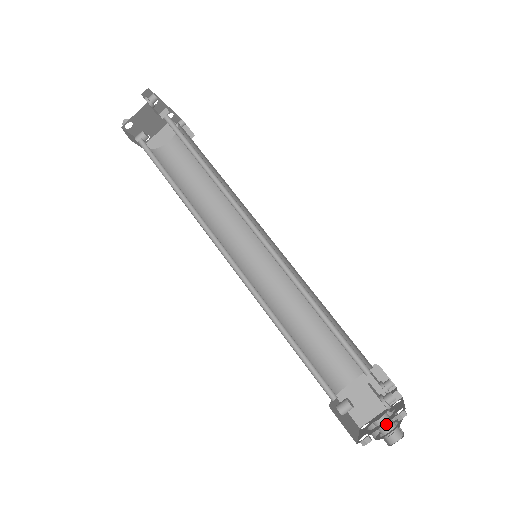
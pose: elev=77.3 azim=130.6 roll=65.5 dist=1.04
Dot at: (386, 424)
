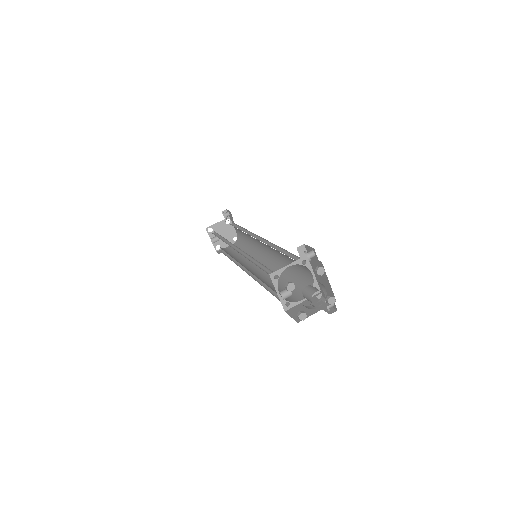
Dot at: (311, 287)
